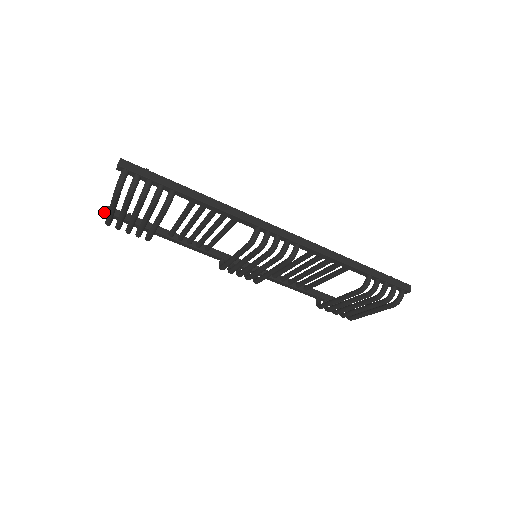
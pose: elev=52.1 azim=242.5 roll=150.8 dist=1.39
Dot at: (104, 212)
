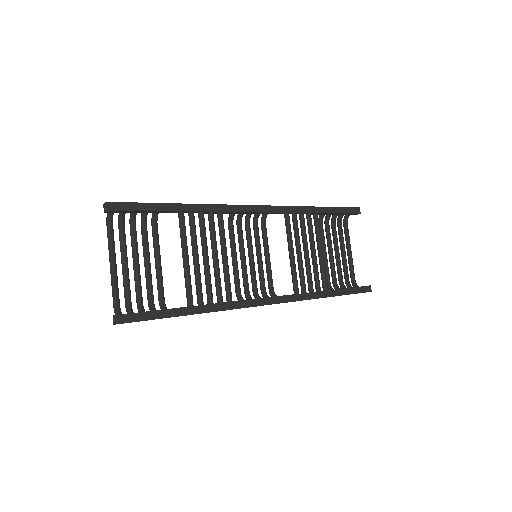
Dot at: occluded
